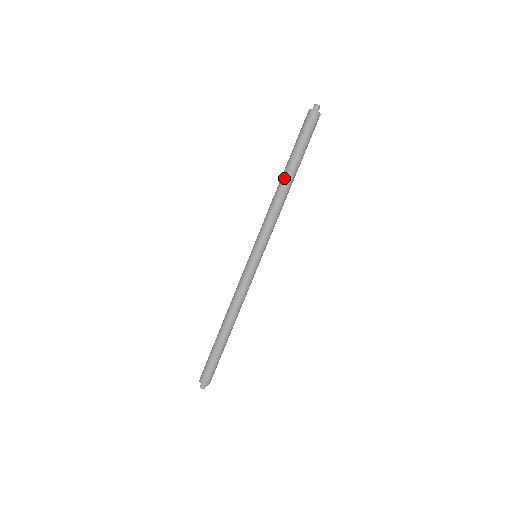
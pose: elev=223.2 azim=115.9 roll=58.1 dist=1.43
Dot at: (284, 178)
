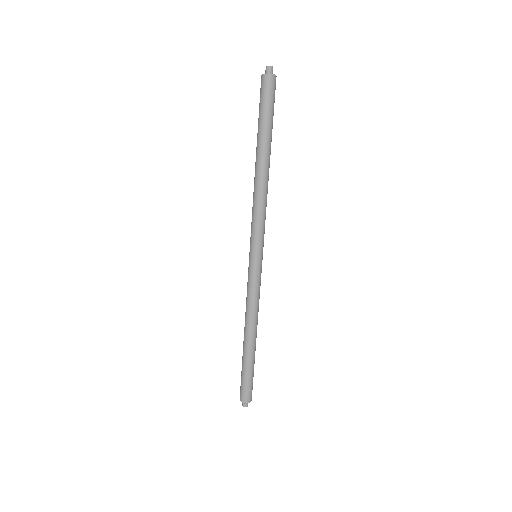
Dot at: (257, 162)
